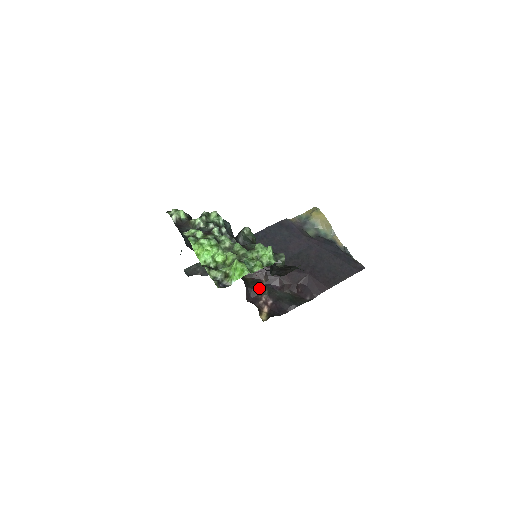
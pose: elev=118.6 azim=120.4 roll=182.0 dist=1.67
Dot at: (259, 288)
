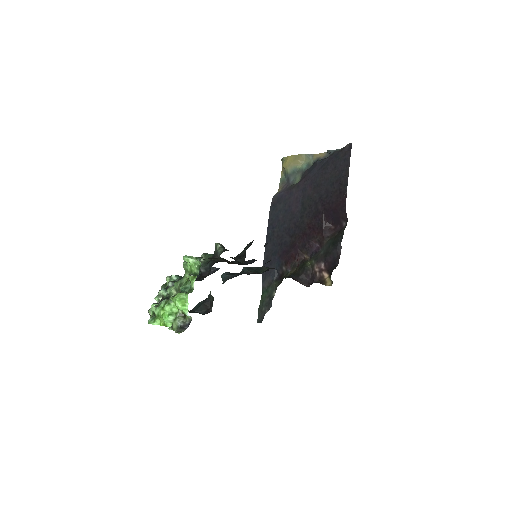
Dot at: (306, 267)
